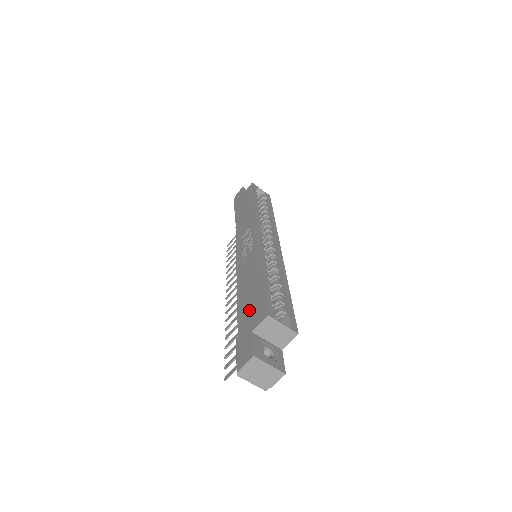
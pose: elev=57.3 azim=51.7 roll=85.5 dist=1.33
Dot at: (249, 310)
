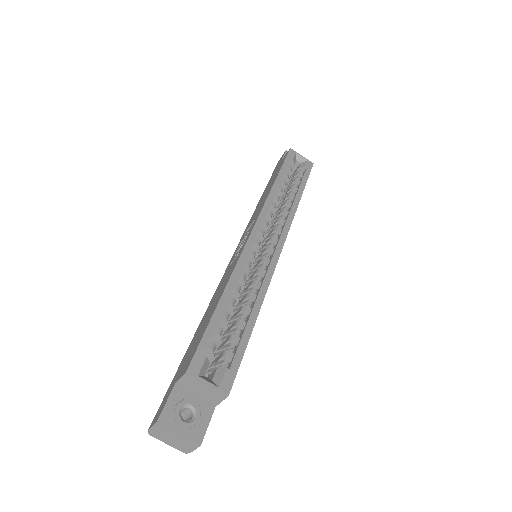
Dot at: (191, 348)
